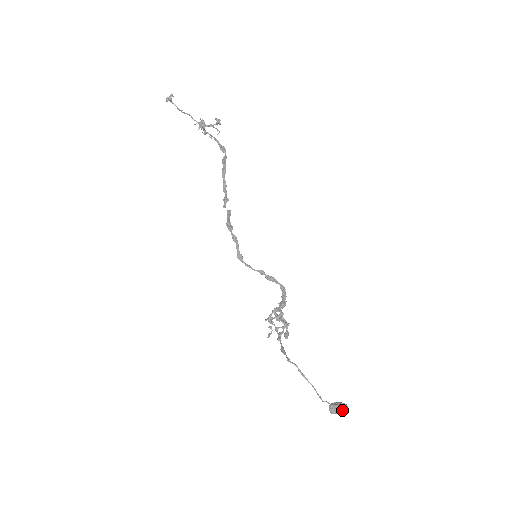
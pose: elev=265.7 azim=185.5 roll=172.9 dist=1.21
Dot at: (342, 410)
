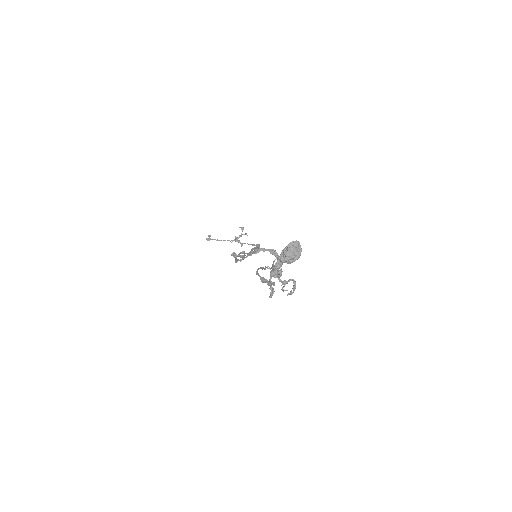
Dot at: (290, 247)
